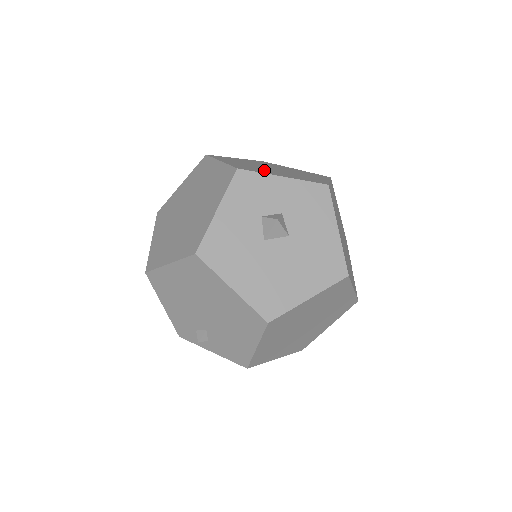
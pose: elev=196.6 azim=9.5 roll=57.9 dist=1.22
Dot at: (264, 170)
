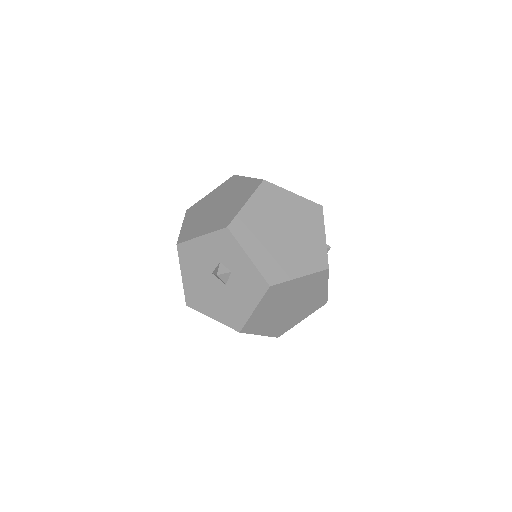
Dot at: (257, 236)
